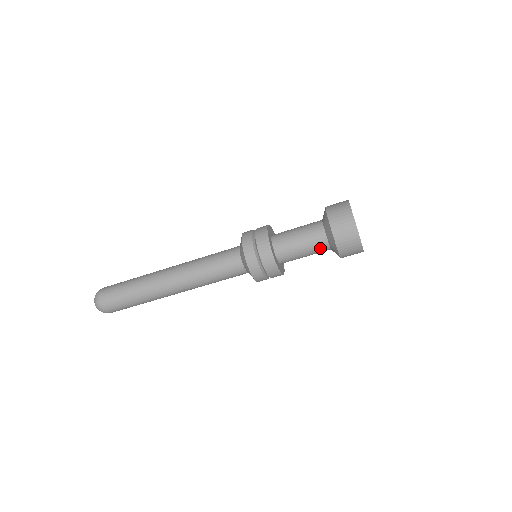
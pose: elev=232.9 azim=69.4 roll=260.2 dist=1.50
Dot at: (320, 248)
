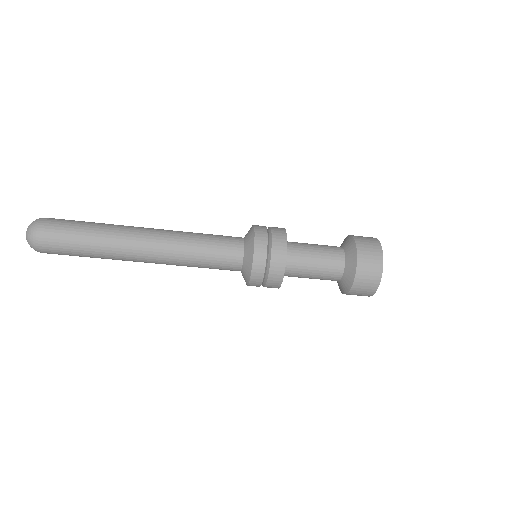
Dot at: occluded
